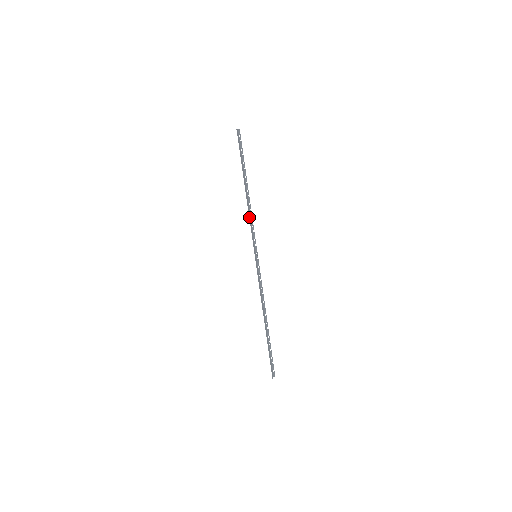
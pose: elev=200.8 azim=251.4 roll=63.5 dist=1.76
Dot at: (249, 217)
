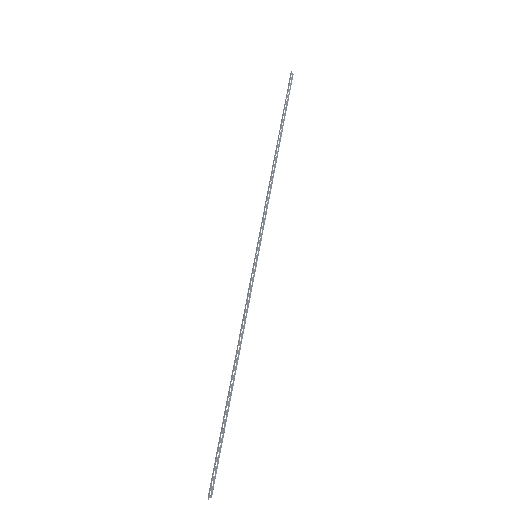
Dot at: (268, 192)
